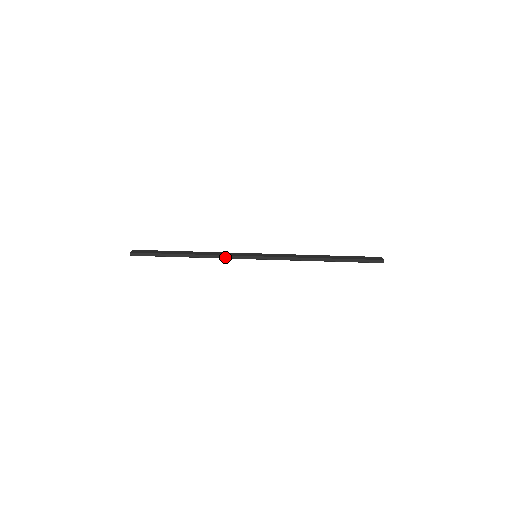
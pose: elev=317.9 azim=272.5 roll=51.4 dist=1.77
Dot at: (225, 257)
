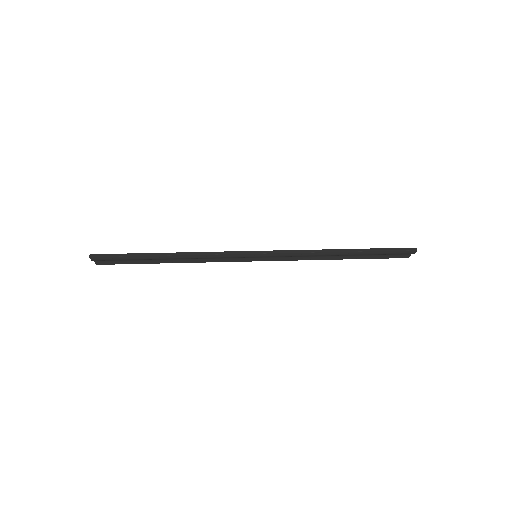
Dot at: (217, 253)
